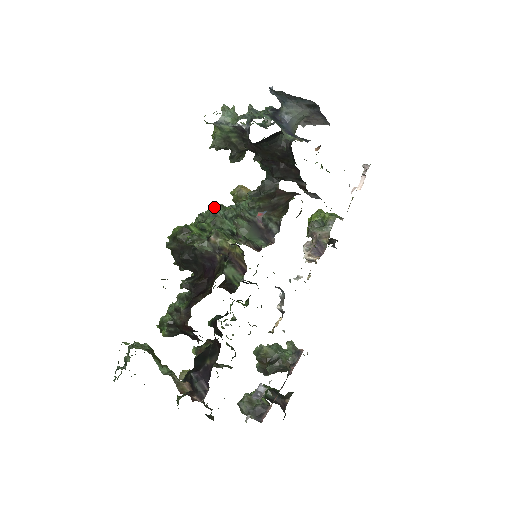
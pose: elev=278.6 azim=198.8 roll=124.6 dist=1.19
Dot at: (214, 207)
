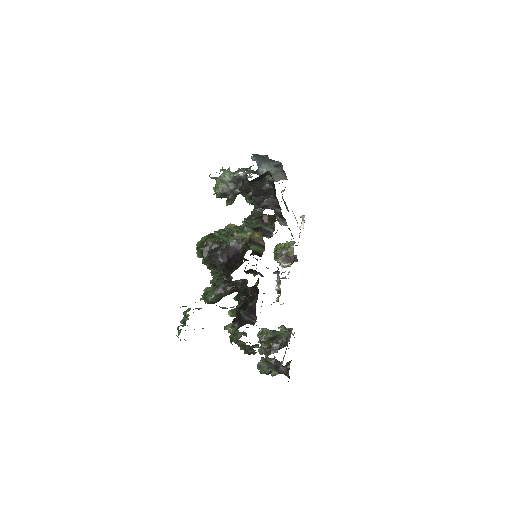
Dot at: (222, 229)
